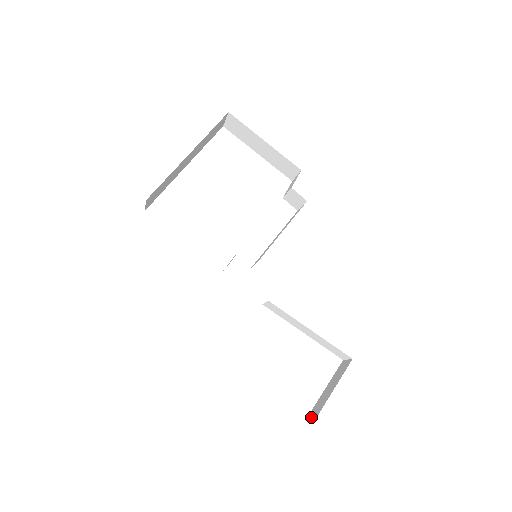
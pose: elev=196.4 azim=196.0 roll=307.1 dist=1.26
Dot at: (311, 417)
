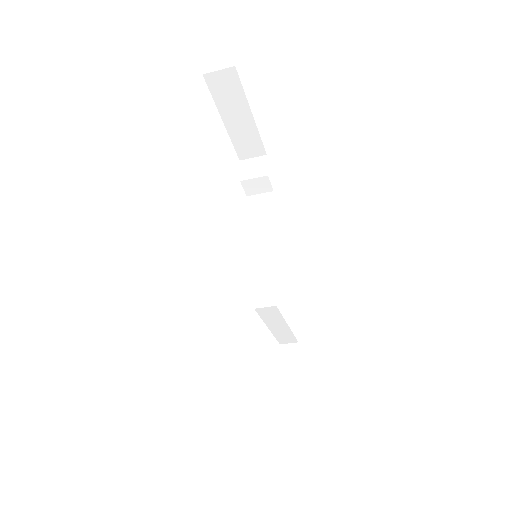
Dot at: (291, 406)
